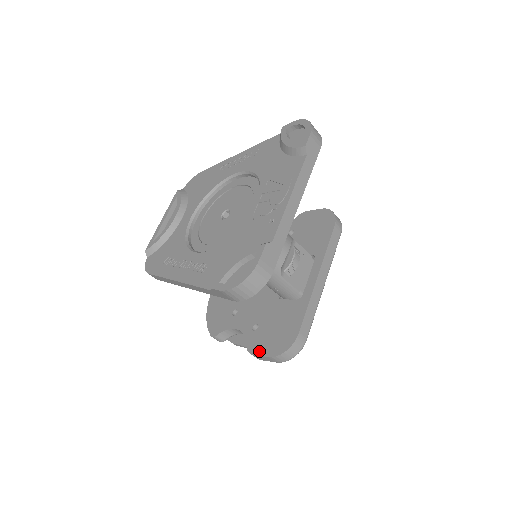
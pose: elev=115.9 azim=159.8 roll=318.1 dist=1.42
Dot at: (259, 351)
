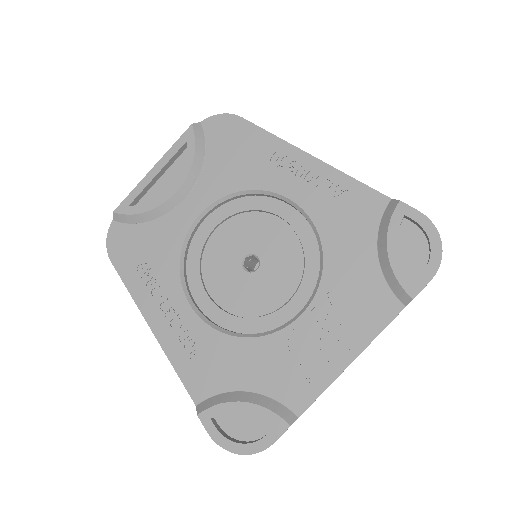
Dot at: occluded
